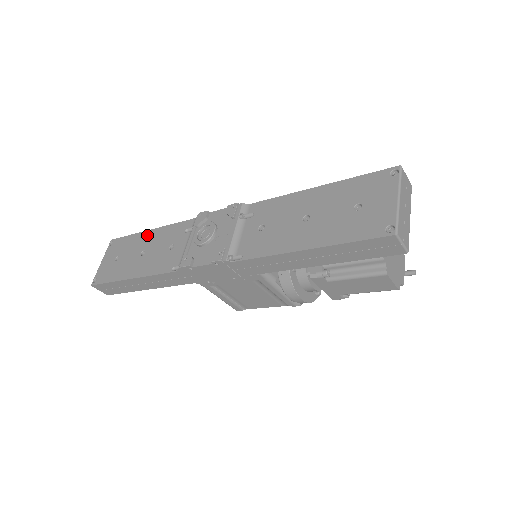
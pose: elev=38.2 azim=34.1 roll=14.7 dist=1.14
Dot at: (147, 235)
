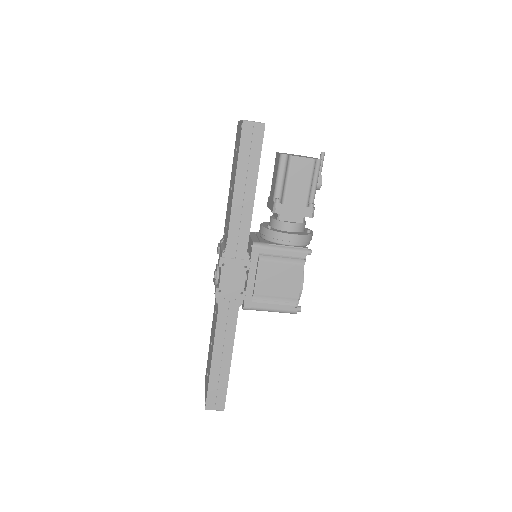
Dot at: (210, 339)
